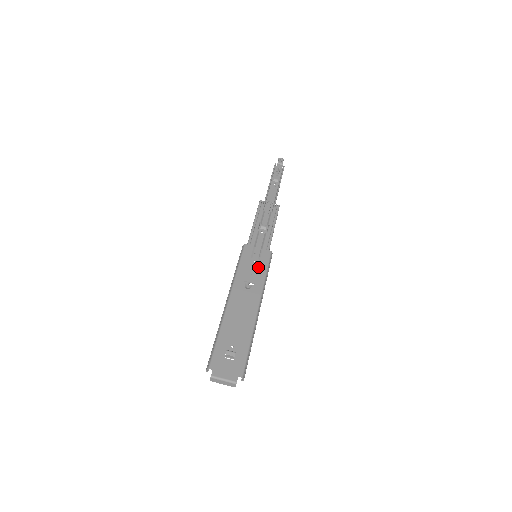
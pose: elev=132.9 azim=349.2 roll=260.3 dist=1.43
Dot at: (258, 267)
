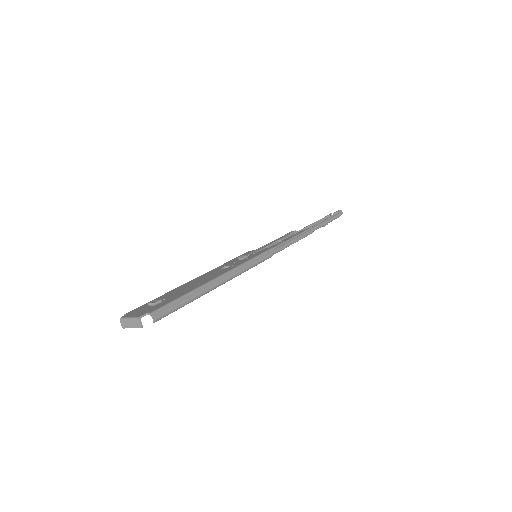
Dot at: (247, 257)
